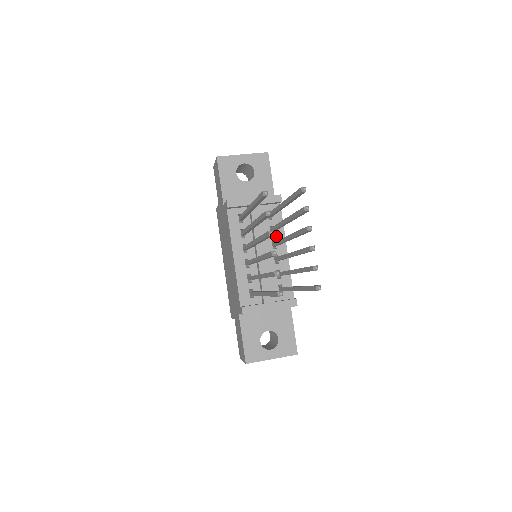
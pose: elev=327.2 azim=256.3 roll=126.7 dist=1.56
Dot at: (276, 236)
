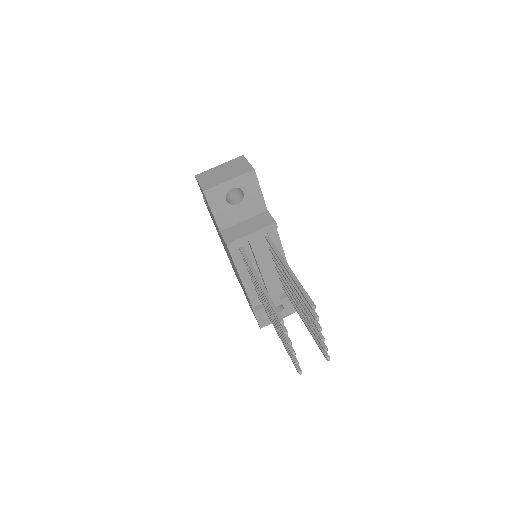
Dot at: occluded
